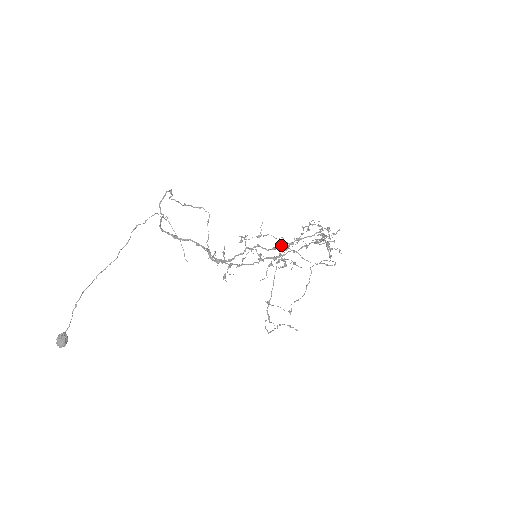
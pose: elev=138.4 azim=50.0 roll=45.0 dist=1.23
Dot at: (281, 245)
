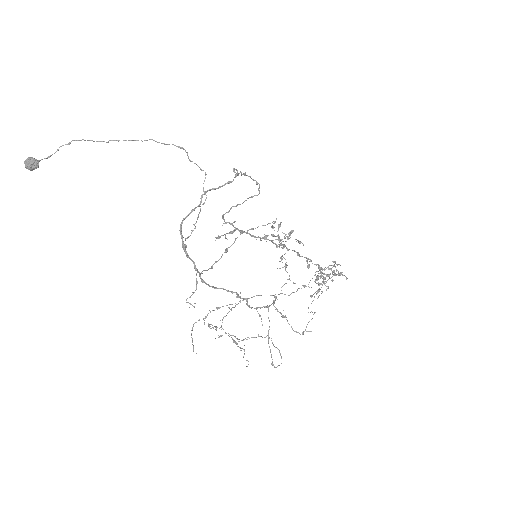
Dot at: (266, 307)
